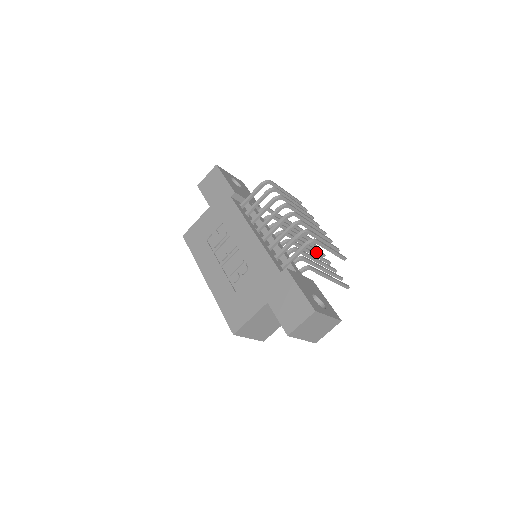
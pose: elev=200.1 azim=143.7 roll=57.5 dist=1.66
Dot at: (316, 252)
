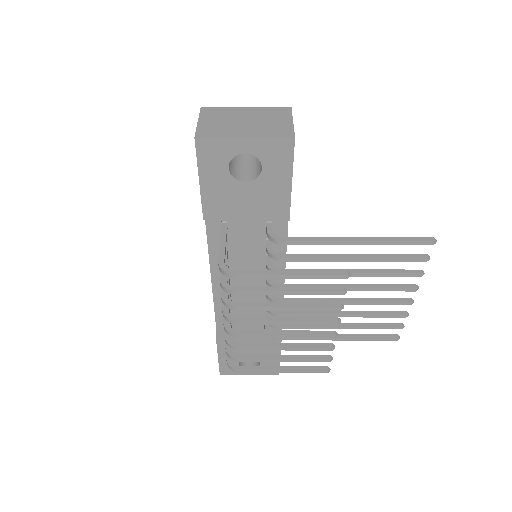
Dot at: (385, 288)
